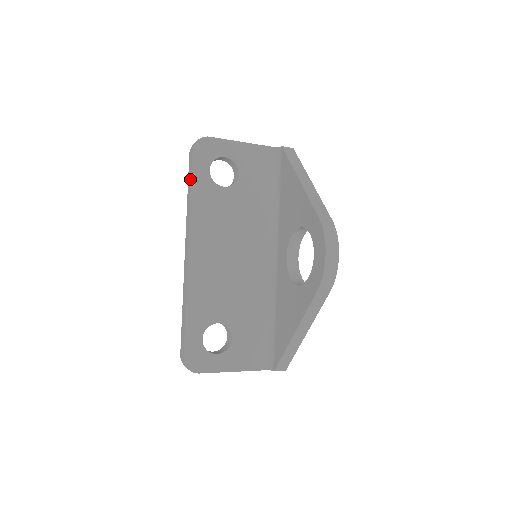
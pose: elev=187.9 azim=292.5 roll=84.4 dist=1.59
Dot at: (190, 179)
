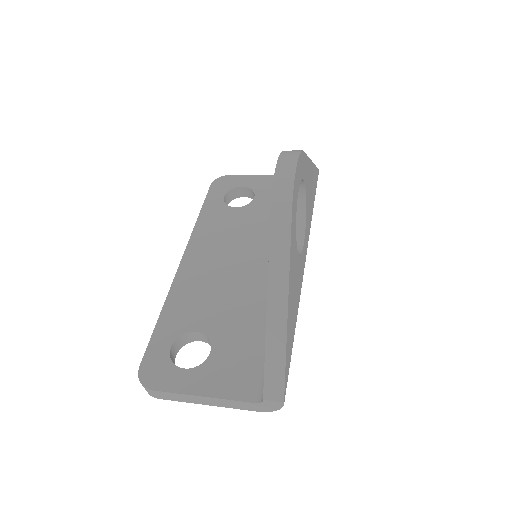
Dot at: occluded
